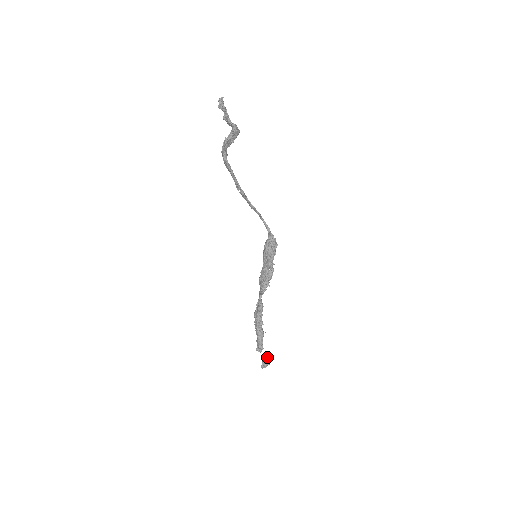
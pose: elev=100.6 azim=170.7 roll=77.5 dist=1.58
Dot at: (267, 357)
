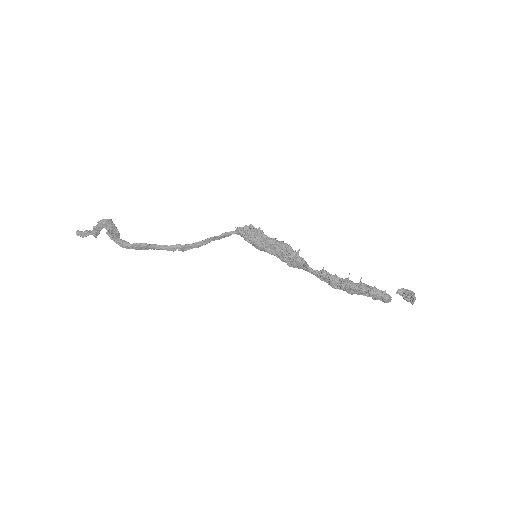
Dot at: (399, 290)
